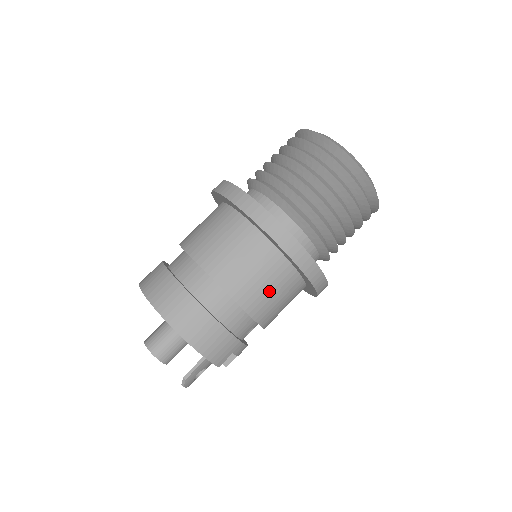
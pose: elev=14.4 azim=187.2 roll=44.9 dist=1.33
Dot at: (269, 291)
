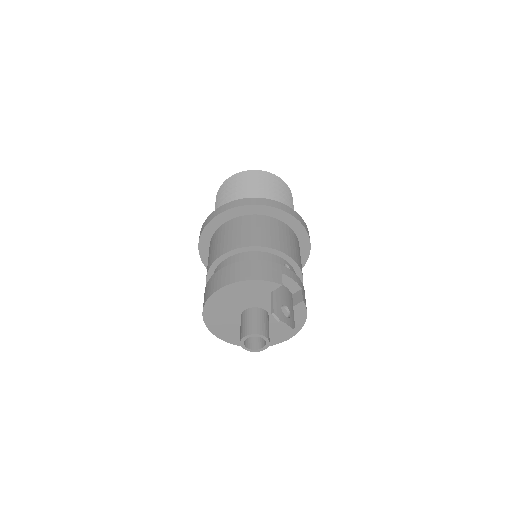
Dot at: (259, 231)
